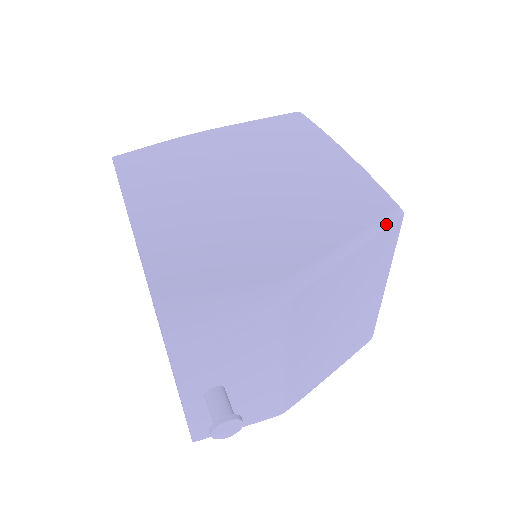
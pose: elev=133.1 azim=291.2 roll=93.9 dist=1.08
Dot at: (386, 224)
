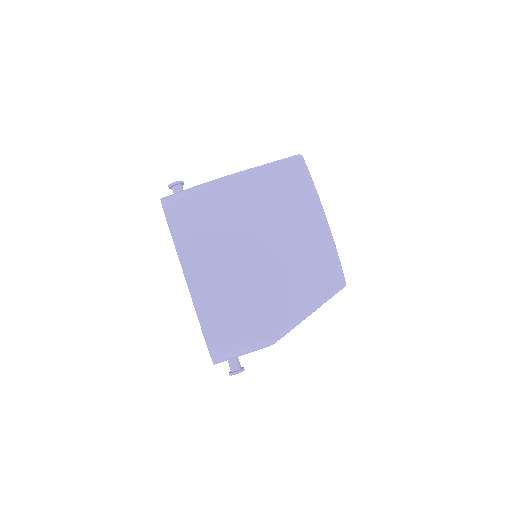
Dot at: occluded
